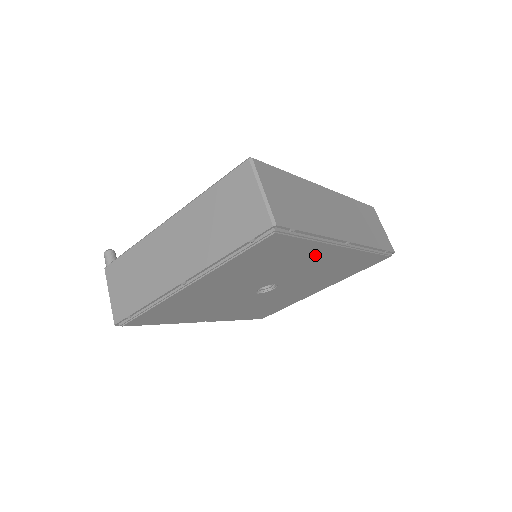
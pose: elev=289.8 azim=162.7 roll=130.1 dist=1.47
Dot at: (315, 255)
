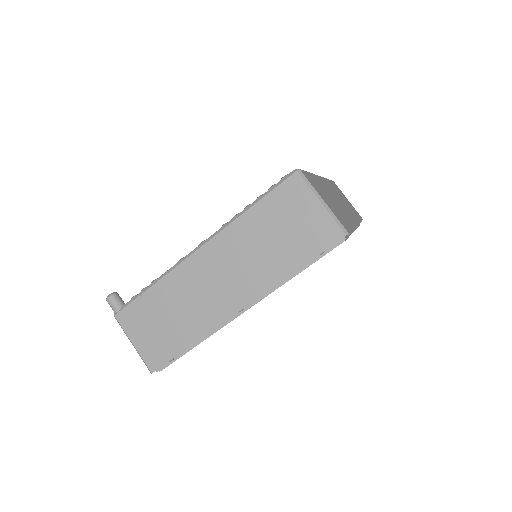
Dot at: occluded
